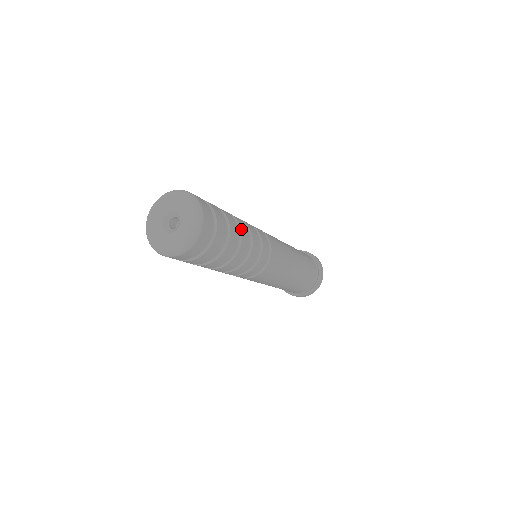
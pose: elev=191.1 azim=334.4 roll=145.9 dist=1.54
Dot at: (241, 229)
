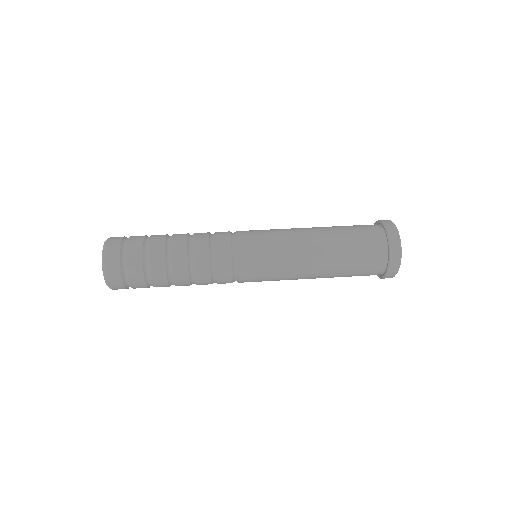
Dot at: (172, 270)
